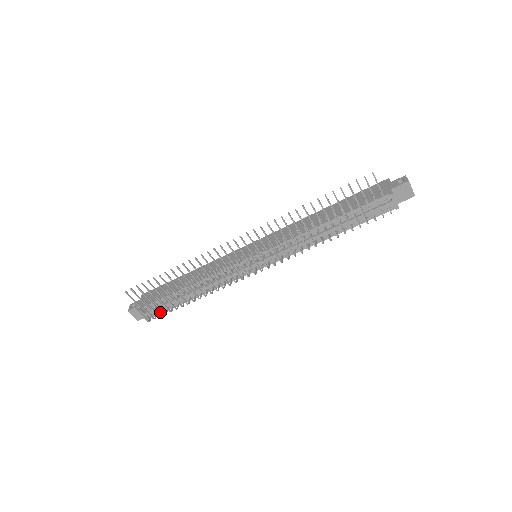
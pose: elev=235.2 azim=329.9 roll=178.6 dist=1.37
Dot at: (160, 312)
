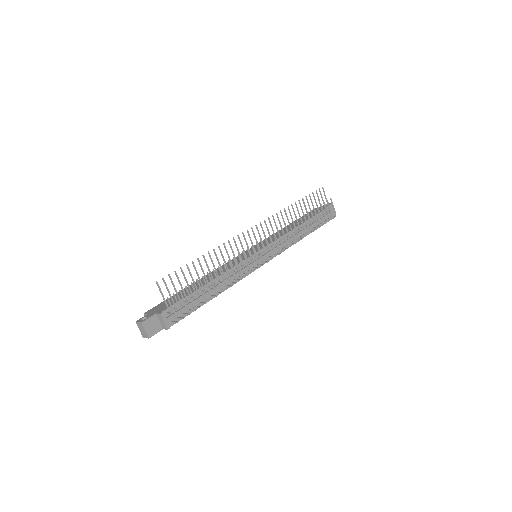
Dot at: occluded
